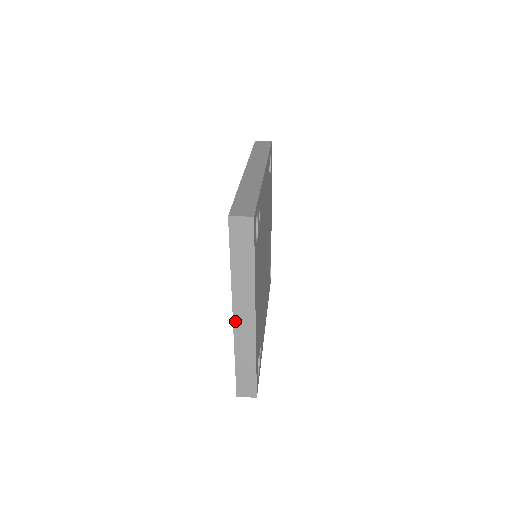
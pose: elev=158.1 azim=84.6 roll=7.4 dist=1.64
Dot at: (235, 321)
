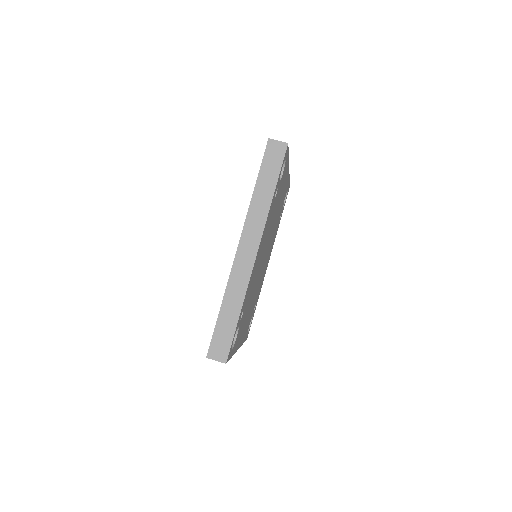
Dot at: occluded
